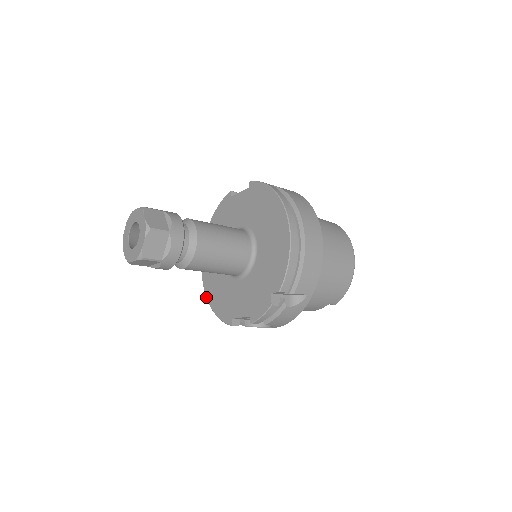
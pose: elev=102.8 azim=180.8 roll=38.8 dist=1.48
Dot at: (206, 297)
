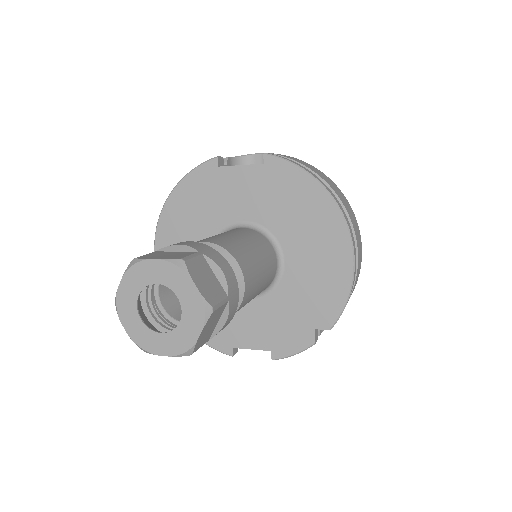
Dot at: occluded
